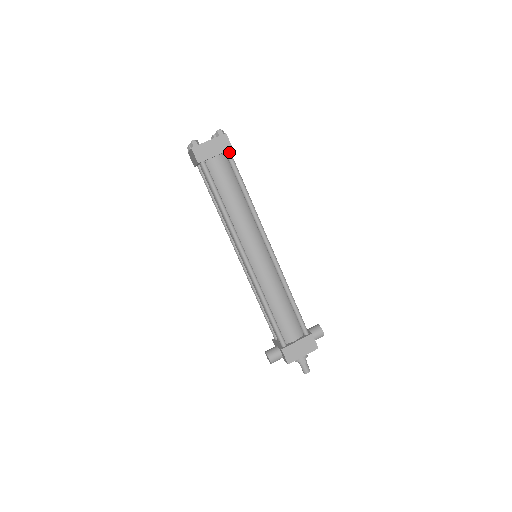
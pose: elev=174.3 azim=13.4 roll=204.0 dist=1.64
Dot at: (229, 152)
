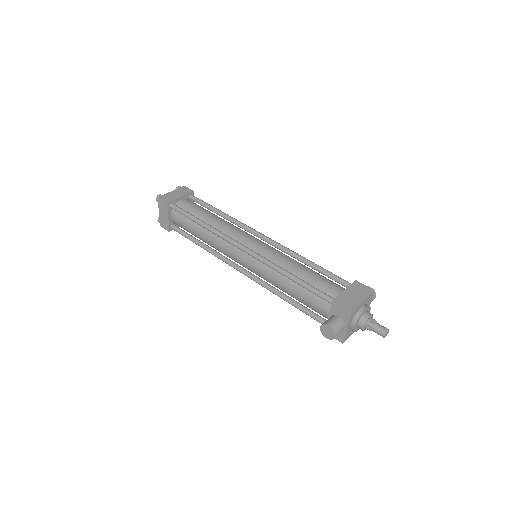
Dot at: (192, 195)
